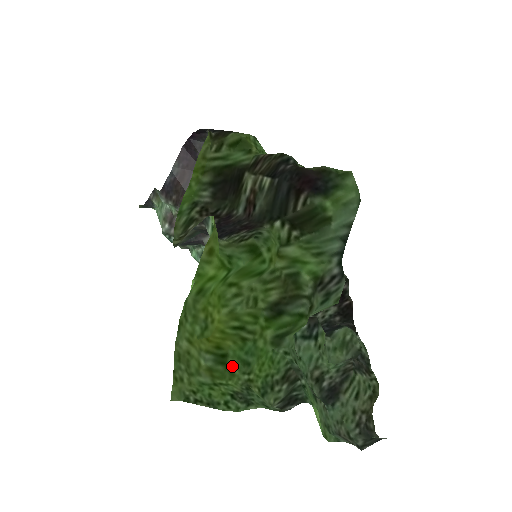
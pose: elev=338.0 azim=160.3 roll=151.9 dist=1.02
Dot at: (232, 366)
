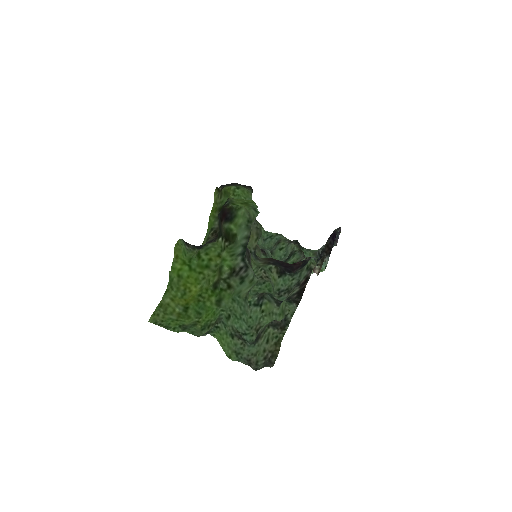
Dot at: (190, 313)
